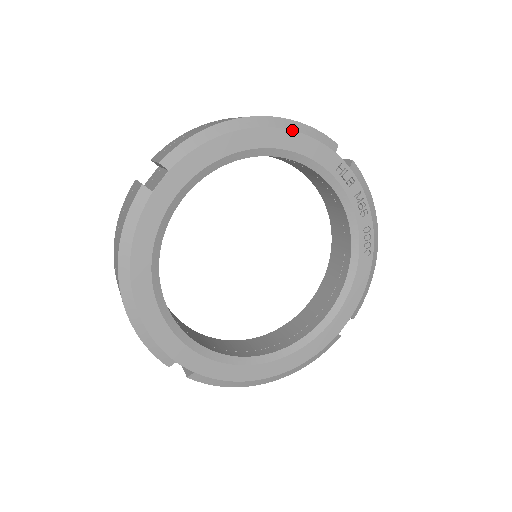
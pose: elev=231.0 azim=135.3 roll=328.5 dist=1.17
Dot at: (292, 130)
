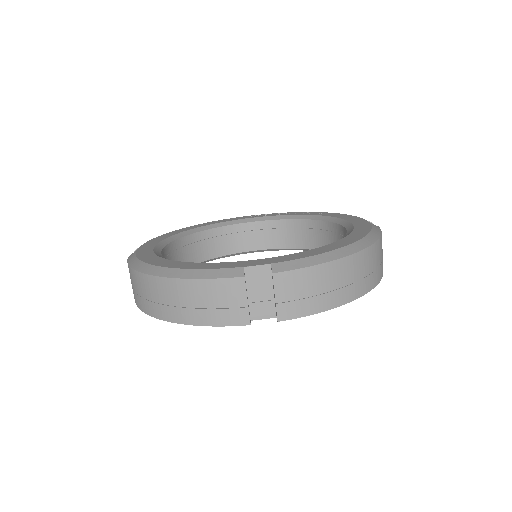
Dot at: (206, 223)
